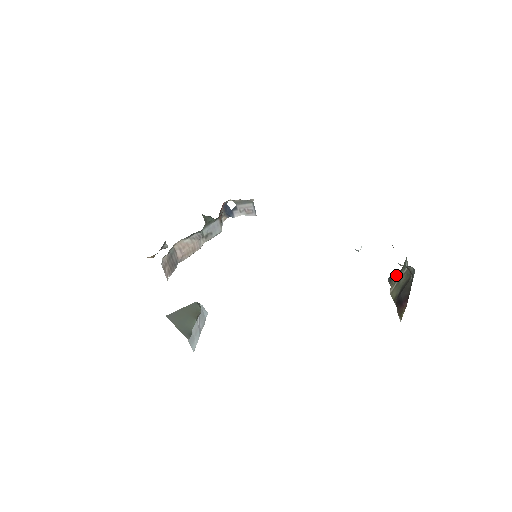
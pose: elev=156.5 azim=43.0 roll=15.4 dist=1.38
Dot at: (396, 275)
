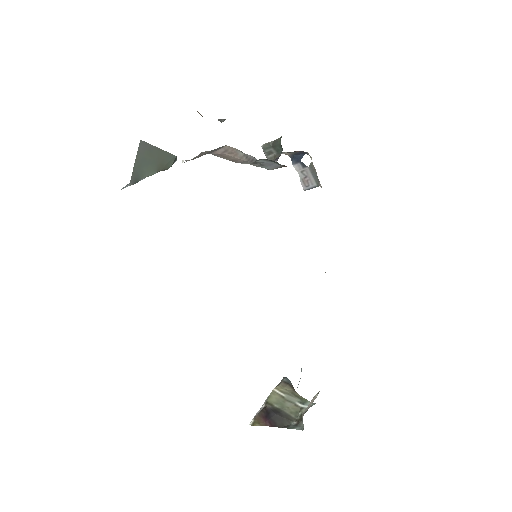
Dot at: (292, 389)
